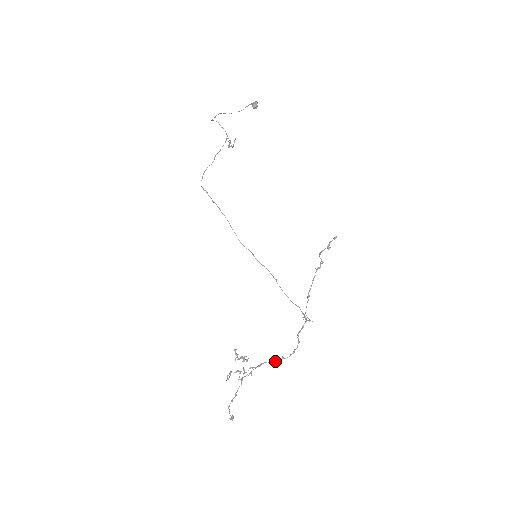
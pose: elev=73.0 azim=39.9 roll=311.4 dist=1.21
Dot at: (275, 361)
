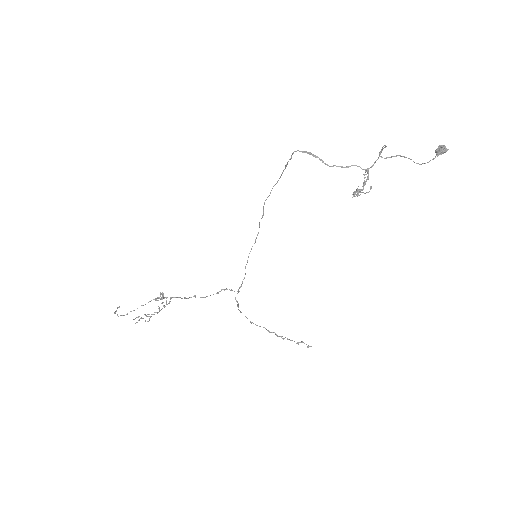
Dot at: (186, 298)
